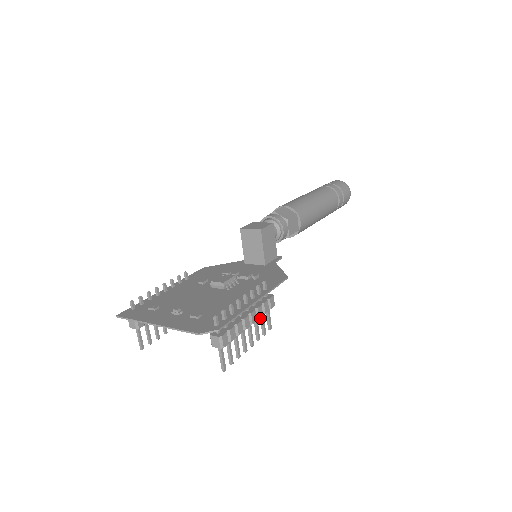
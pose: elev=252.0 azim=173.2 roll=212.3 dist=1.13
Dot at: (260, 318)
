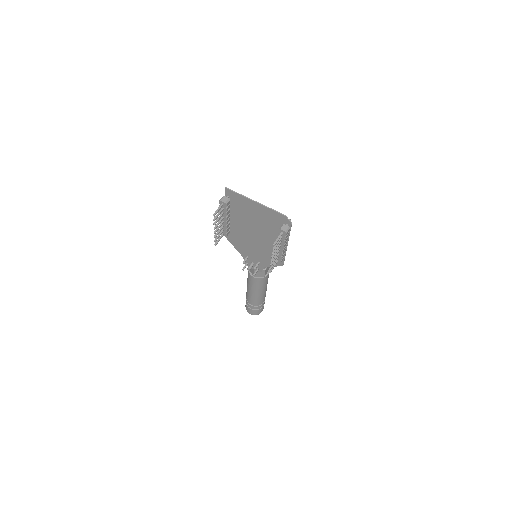
Dot at: occluded
